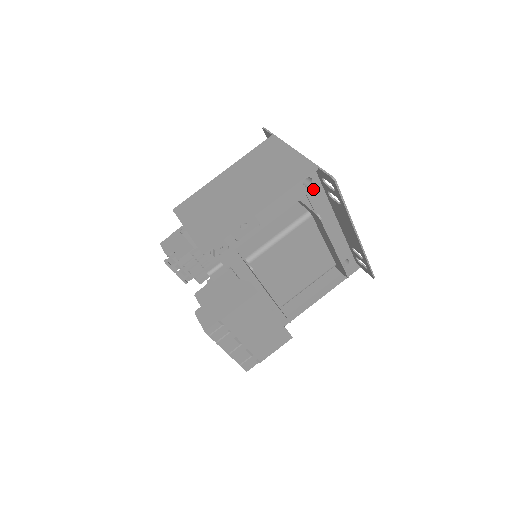
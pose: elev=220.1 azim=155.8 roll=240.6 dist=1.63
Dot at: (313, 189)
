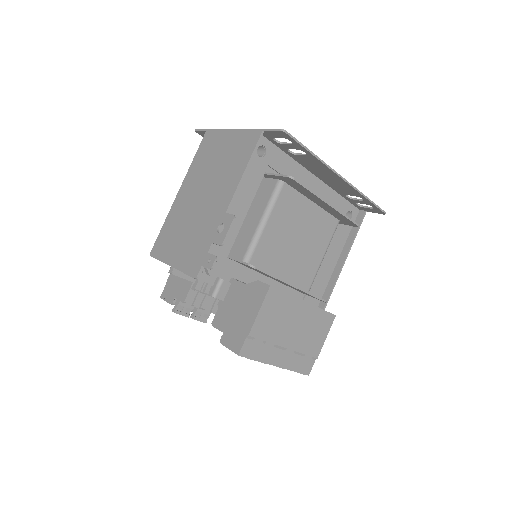
Dot at: (271, 156)
